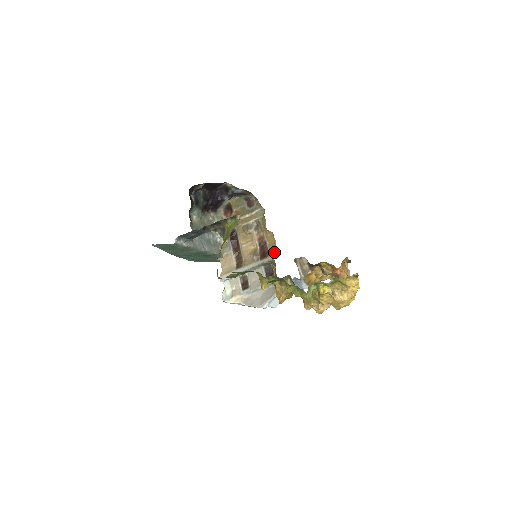
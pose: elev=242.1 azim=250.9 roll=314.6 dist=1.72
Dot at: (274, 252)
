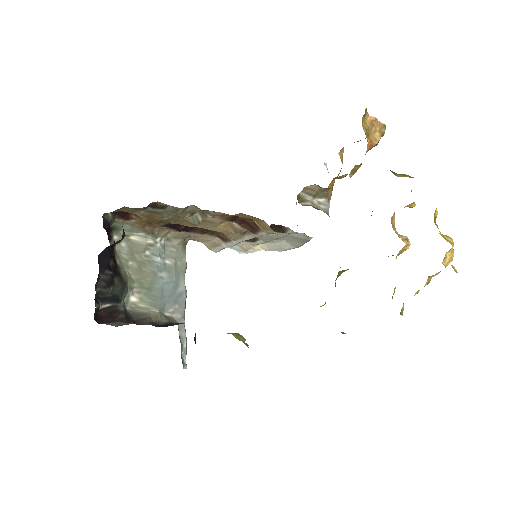
Dot at: occluded
